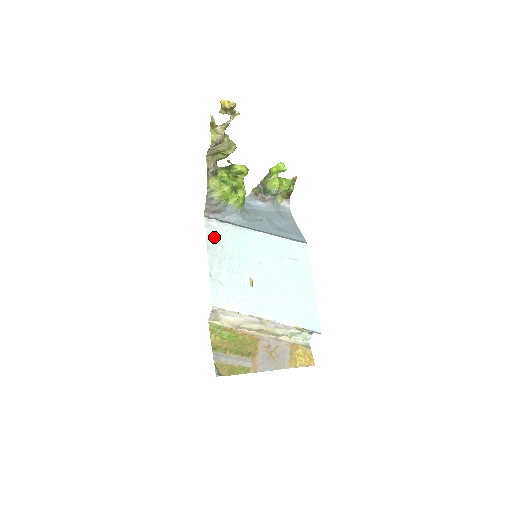
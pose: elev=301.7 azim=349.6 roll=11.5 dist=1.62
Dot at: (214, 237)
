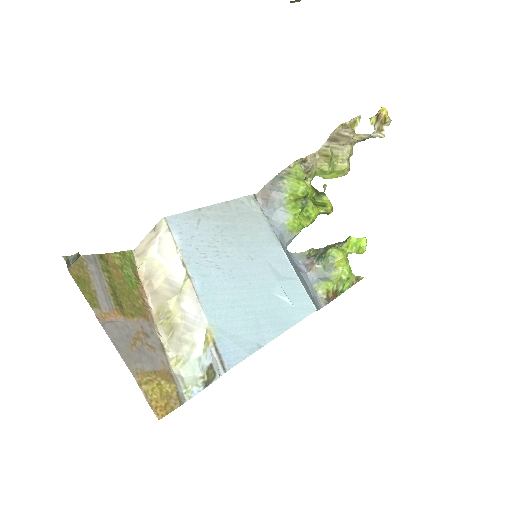
Dot at: (242, 207)
